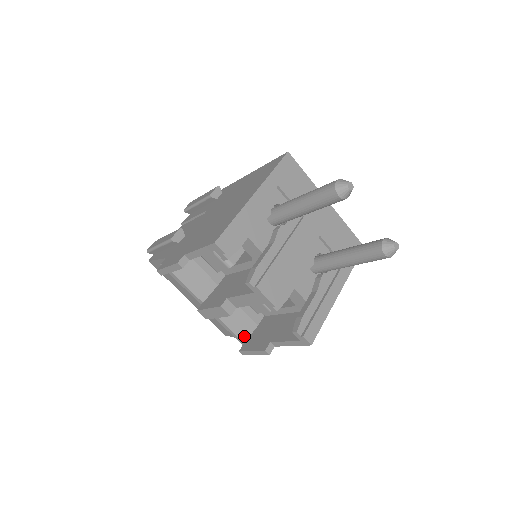
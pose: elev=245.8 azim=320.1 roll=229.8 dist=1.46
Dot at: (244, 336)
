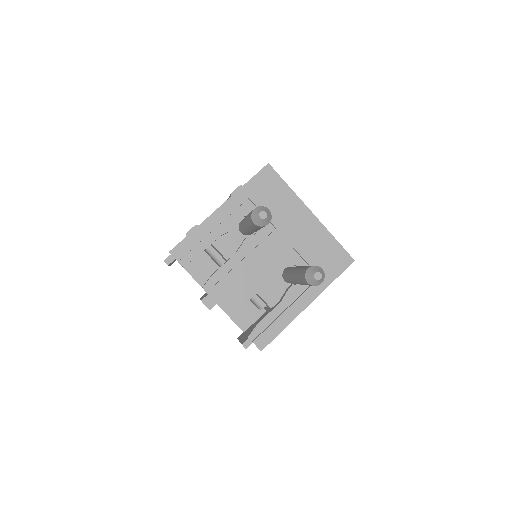
Dot at: (244, 326)
